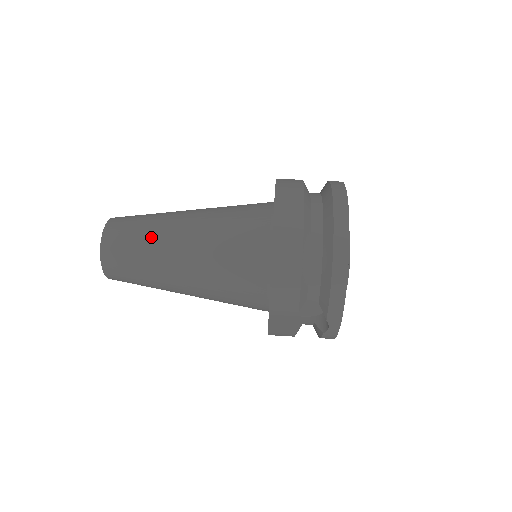
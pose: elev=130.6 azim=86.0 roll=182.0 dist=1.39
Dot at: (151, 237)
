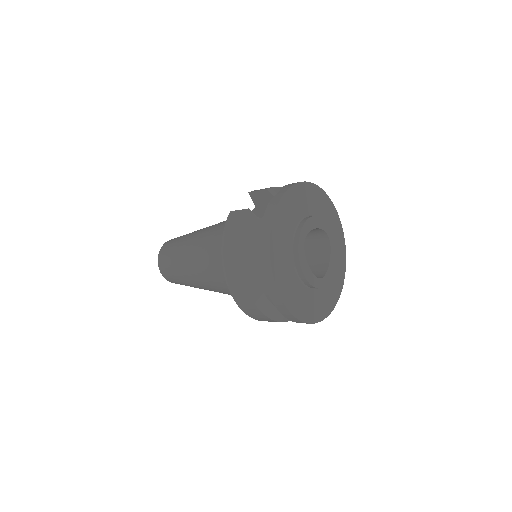
Dot at: occluded
